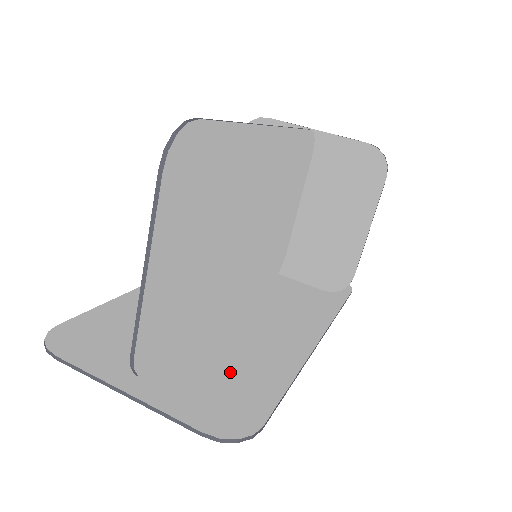
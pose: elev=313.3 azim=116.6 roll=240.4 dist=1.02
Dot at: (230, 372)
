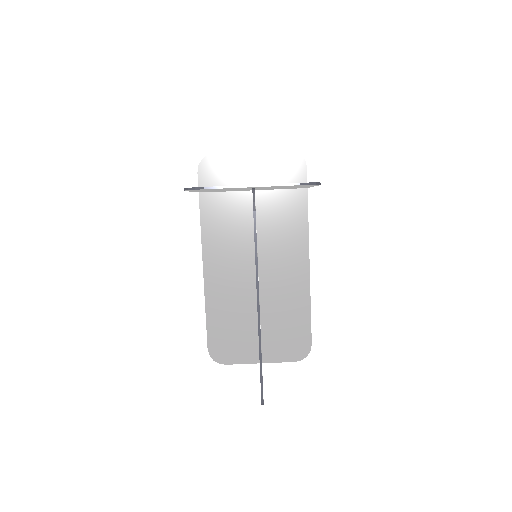
Dot at: (285, 324)
